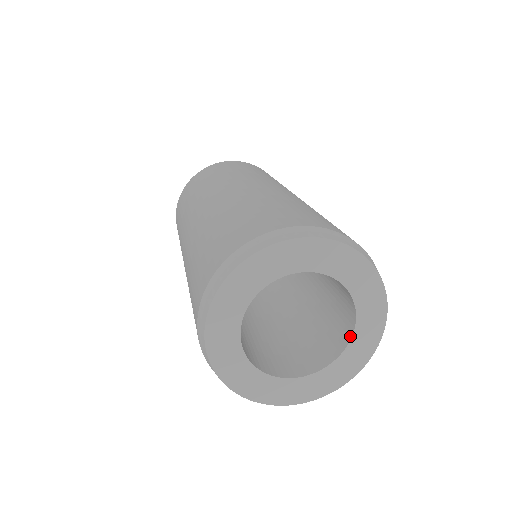
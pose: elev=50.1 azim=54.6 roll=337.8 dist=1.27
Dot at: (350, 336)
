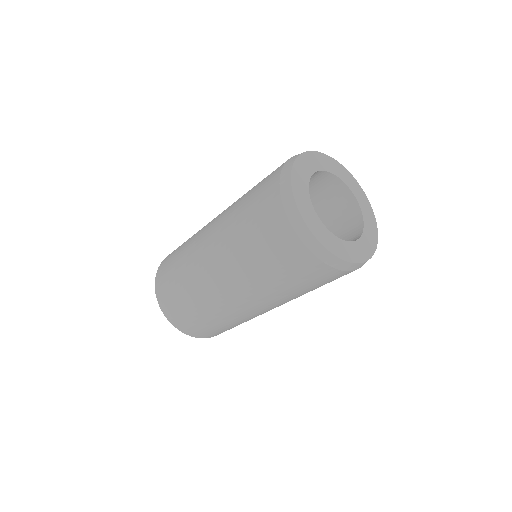
Dot at: (361, 216)
